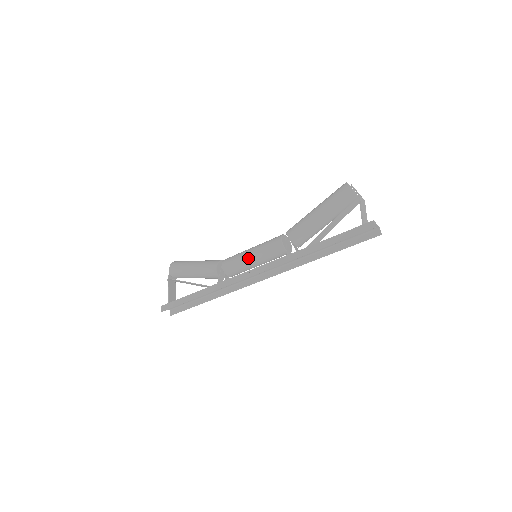
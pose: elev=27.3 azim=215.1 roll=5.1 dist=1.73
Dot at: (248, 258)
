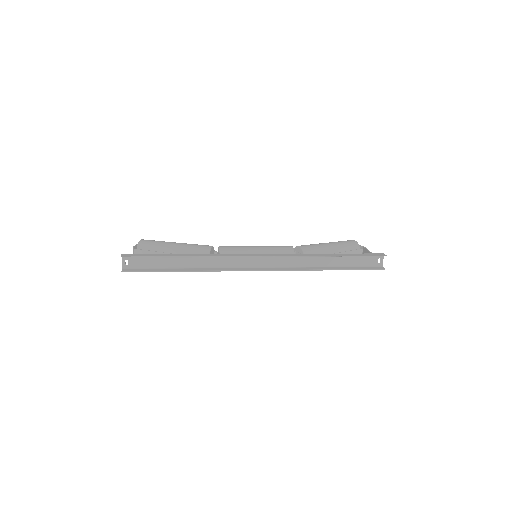
Dot at: (253, 248)
